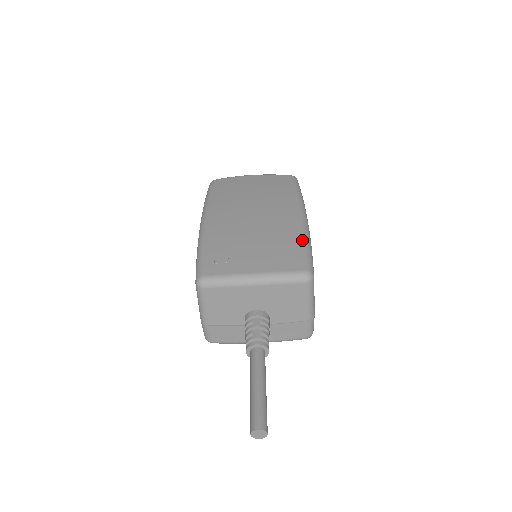
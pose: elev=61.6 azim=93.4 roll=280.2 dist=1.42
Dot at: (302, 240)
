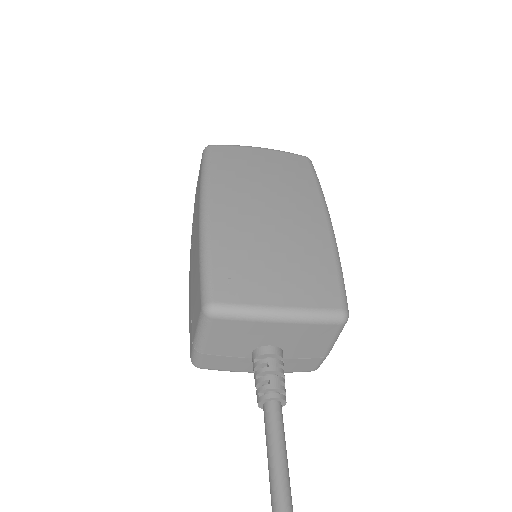
Dot at: (334, 262)
